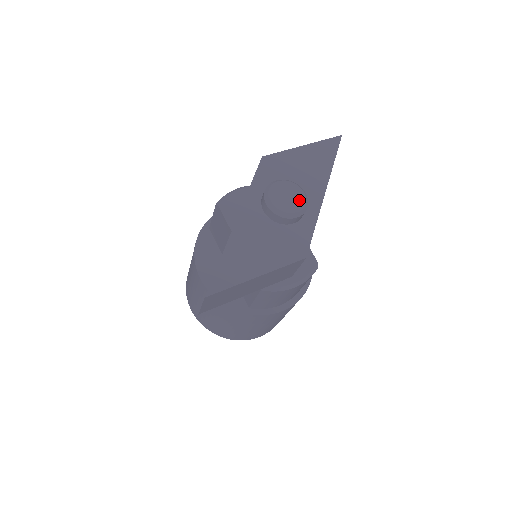
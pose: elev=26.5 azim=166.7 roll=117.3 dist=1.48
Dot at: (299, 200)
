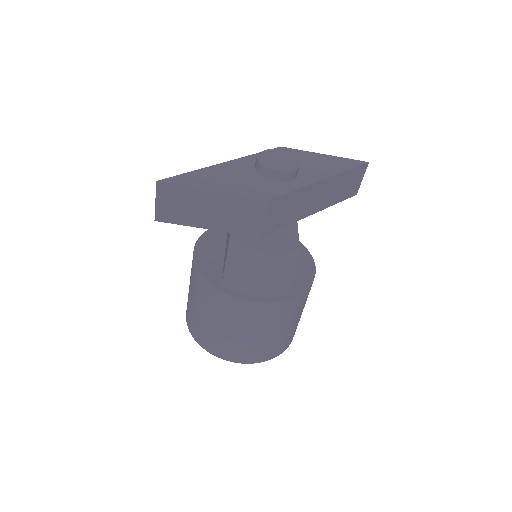
Dot at: (288, 162)
